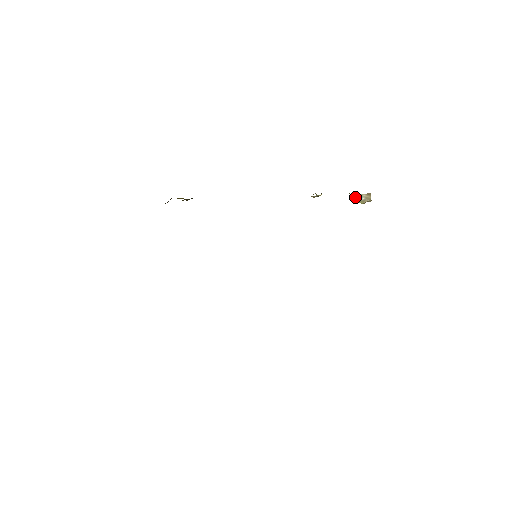
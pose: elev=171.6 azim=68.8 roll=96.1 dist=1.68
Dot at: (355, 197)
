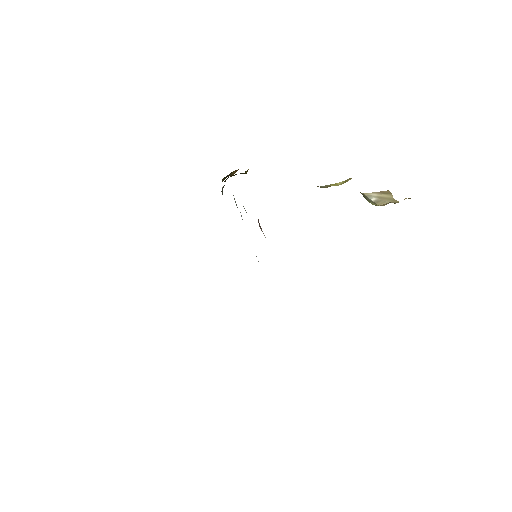
Dot at: (363, 195)
